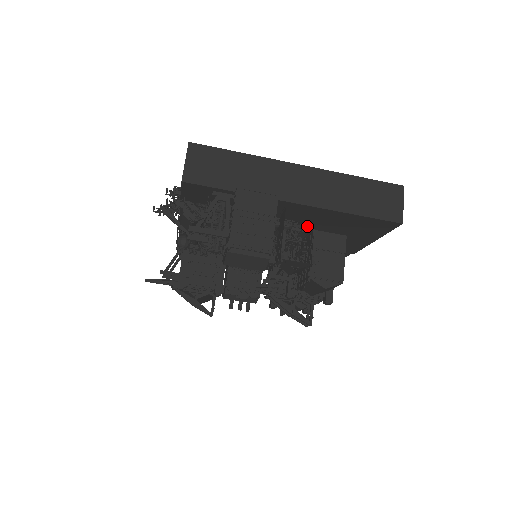
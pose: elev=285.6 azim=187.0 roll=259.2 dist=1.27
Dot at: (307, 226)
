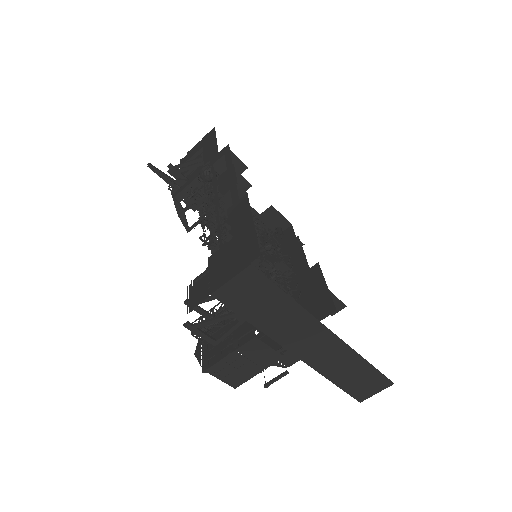
Dot at: occluded
